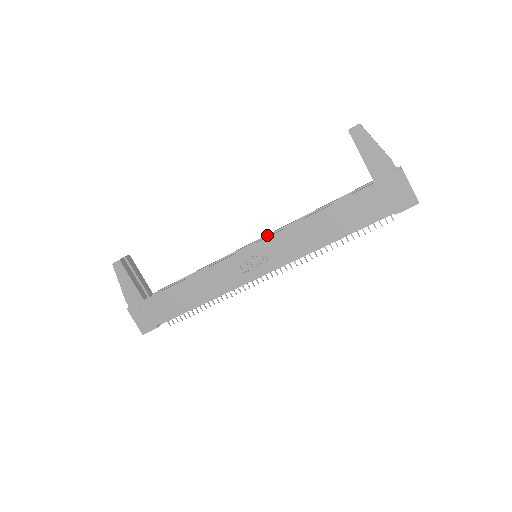
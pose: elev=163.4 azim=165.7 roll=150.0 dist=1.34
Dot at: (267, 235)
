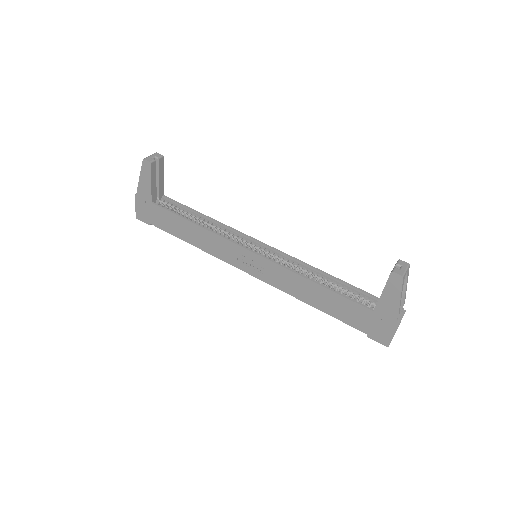
Dot at: (276, 250)
